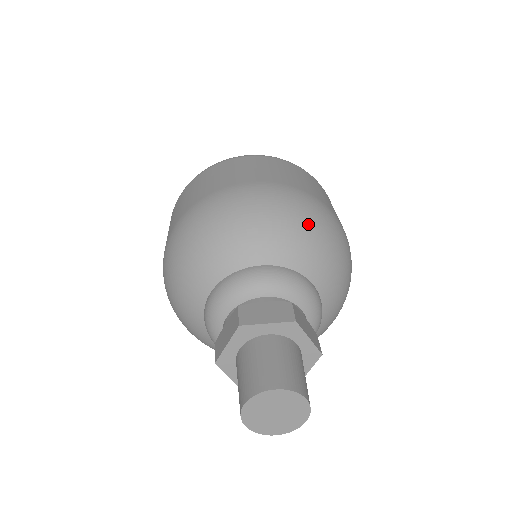
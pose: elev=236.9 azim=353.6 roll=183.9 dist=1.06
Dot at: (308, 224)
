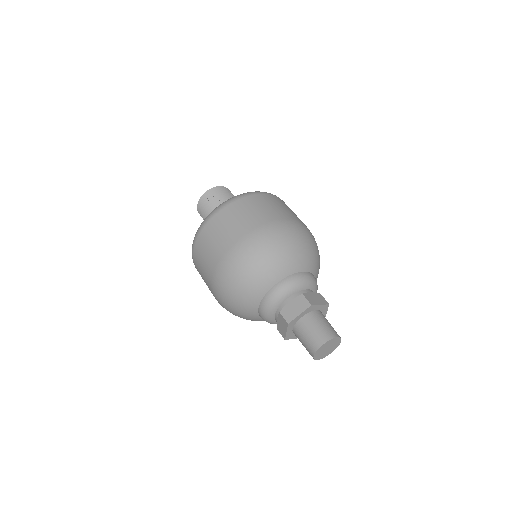
Dot at: (284, 246)
